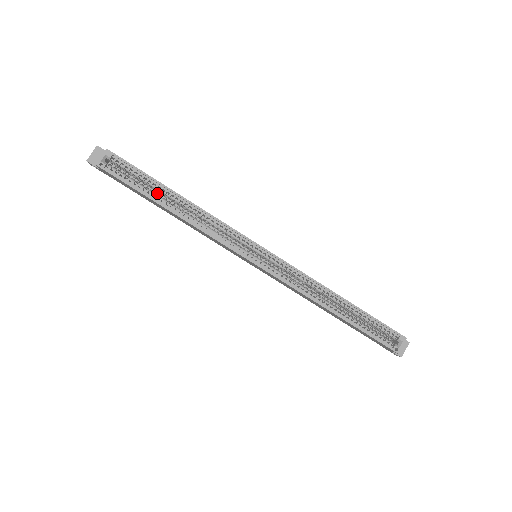
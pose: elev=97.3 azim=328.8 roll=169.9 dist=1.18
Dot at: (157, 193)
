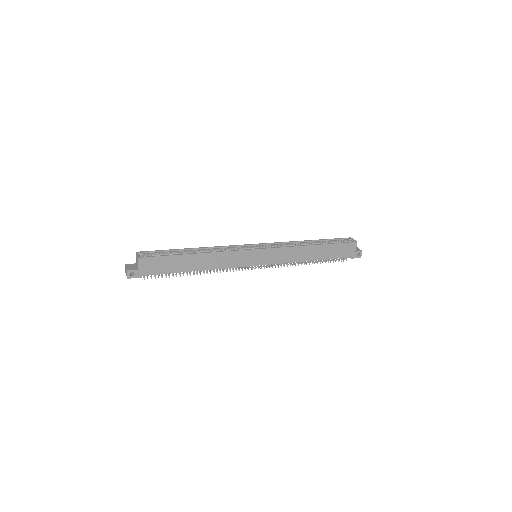
Dot at: occluded
